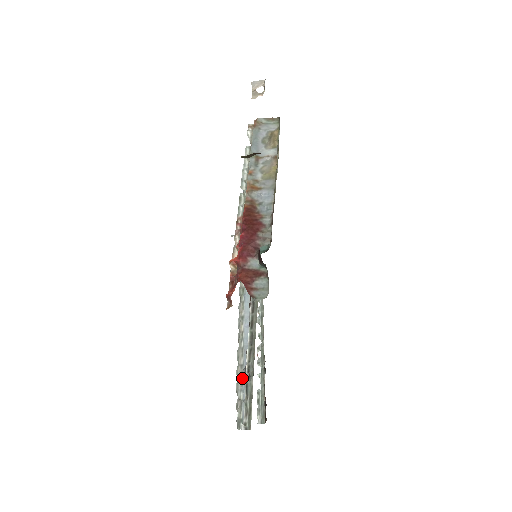
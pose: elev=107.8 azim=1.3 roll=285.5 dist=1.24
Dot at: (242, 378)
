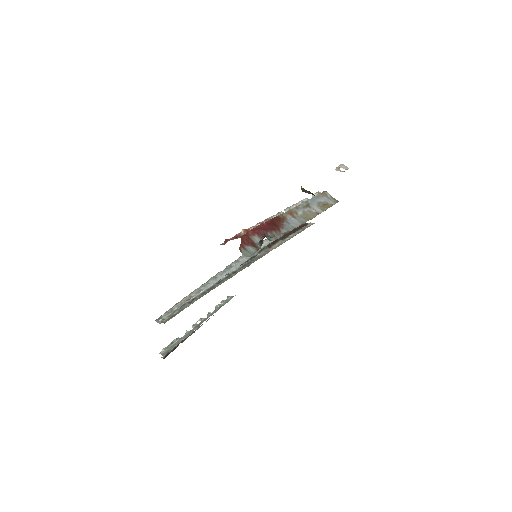
Dot at: occluded
